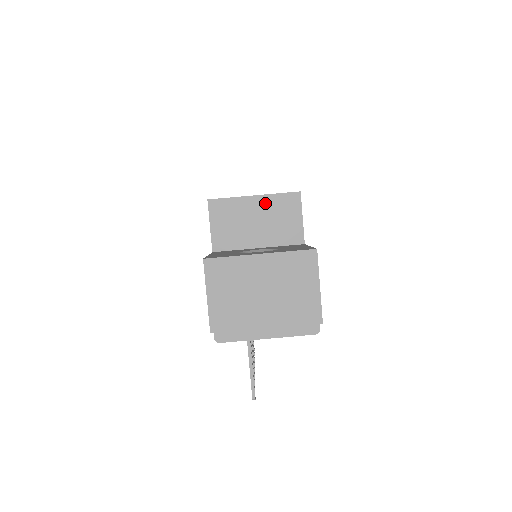
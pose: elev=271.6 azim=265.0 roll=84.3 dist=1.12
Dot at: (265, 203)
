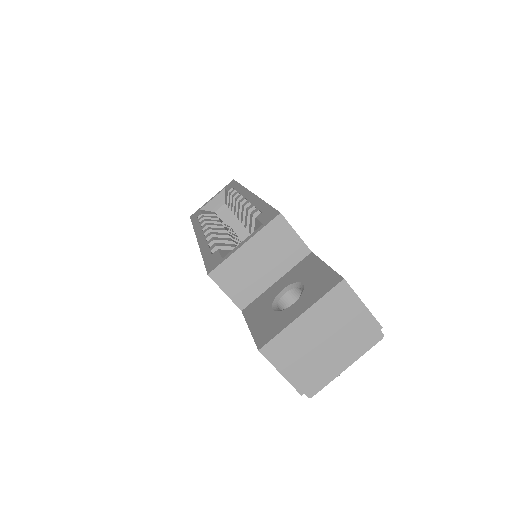
Dot at: (257, 243)
